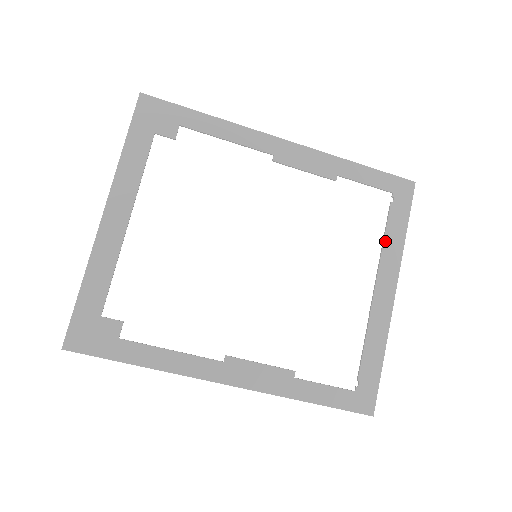
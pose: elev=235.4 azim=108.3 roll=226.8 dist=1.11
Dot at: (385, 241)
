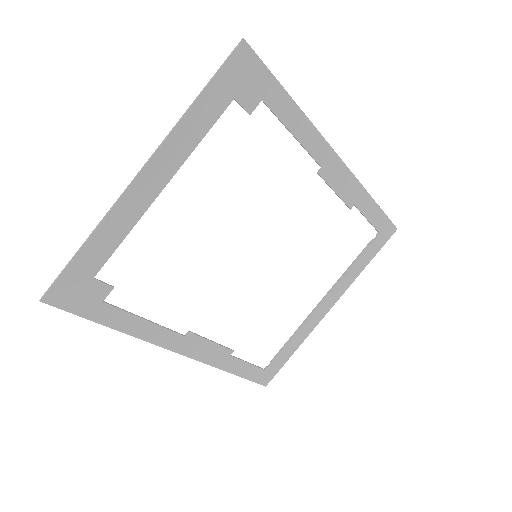
Dot at: (350, 269)
